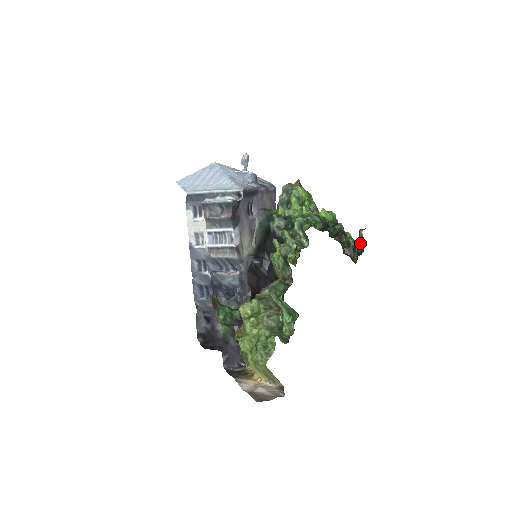
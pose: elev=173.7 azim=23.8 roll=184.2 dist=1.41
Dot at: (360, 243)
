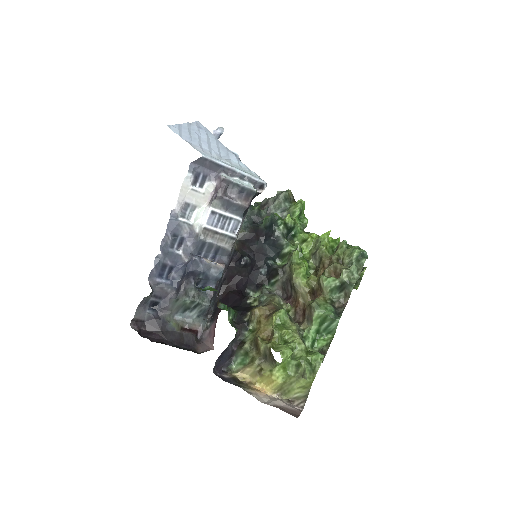
Dot at: occluded
